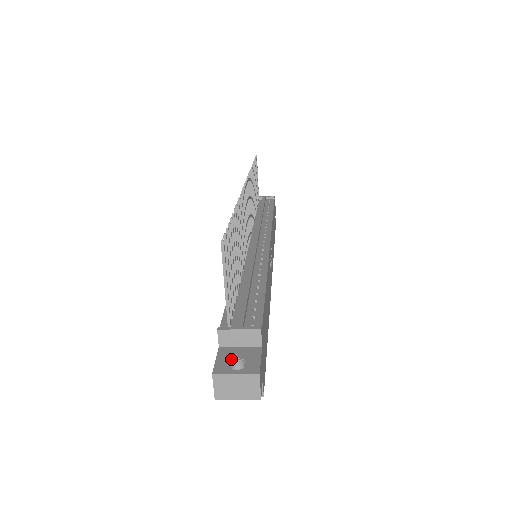
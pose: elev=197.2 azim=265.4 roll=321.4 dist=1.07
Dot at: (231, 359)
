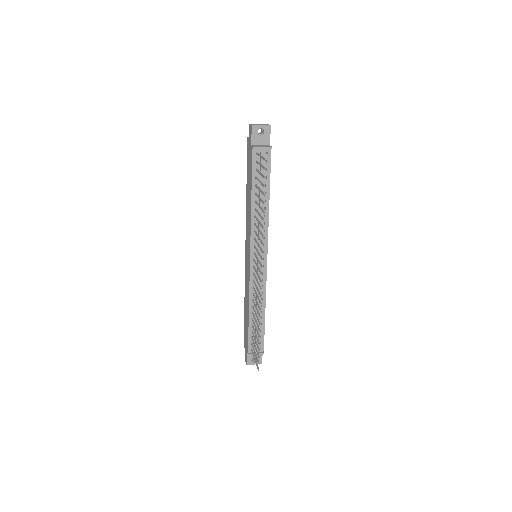
Dot at: occluded
